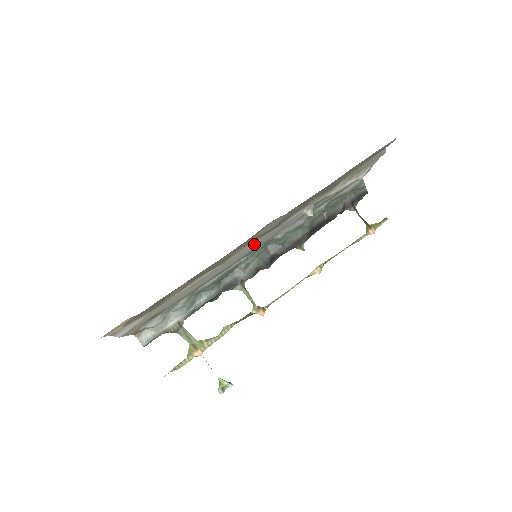
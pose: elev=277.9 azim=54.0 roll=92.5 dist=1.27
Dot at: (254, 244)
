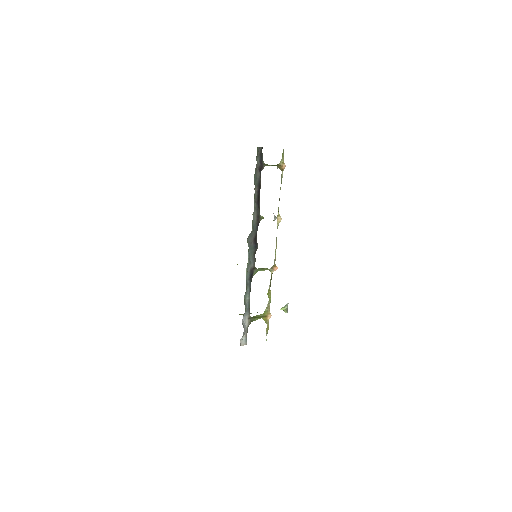
Dot at: occluded
